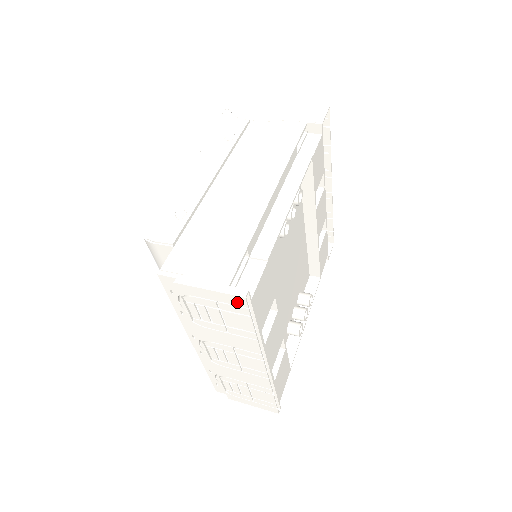
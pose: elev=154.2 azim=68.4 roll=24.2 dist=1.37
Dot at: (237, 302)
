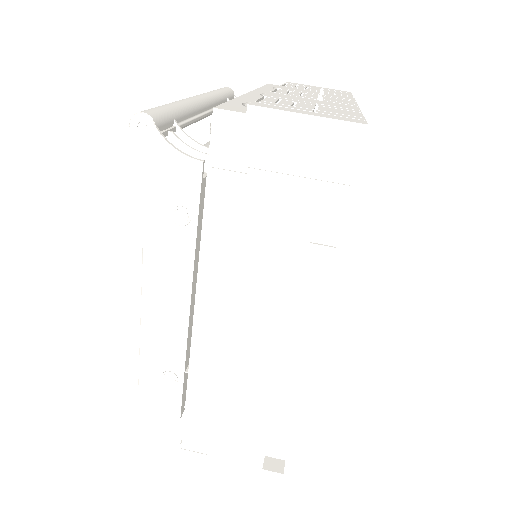
Dot at: occluded
